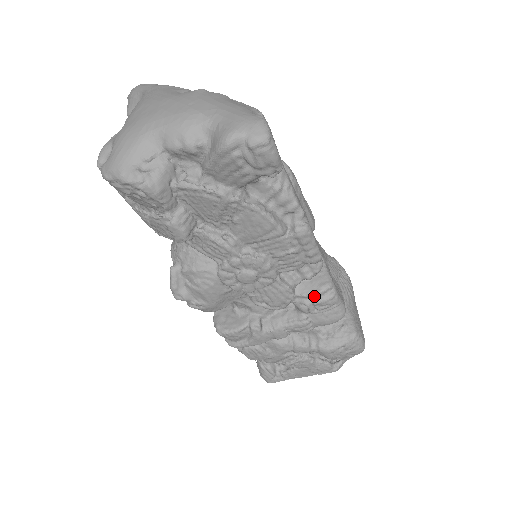
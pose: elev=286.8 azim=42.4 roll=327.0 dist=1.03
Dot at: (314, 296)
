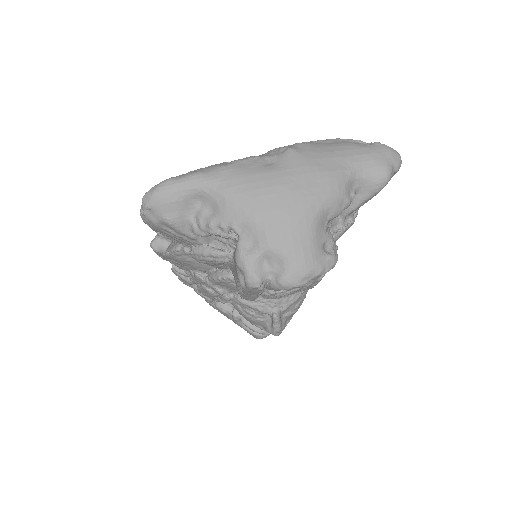
Dot at: occluded
